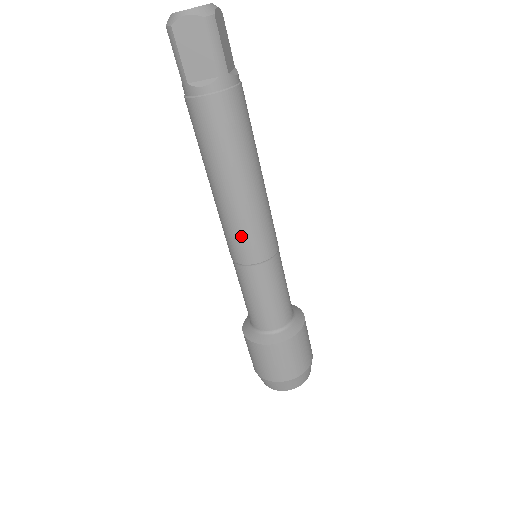
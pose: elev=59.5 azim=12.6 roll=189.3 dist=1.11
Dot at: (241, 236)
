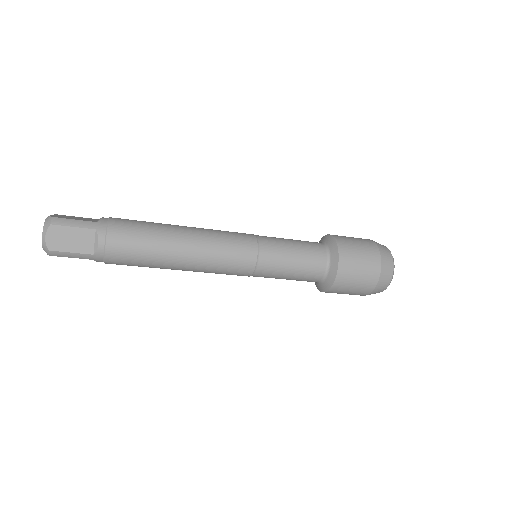
Dot at: occluded
